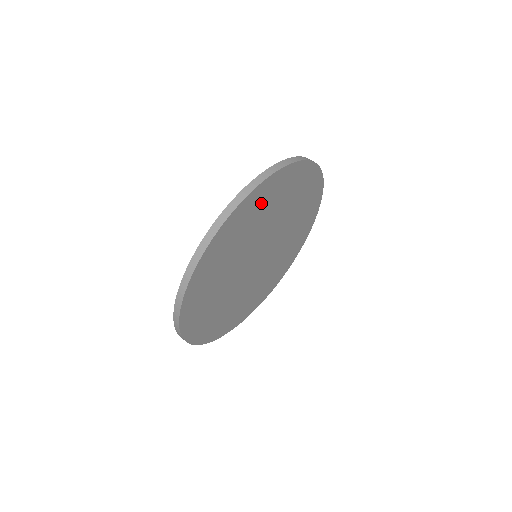
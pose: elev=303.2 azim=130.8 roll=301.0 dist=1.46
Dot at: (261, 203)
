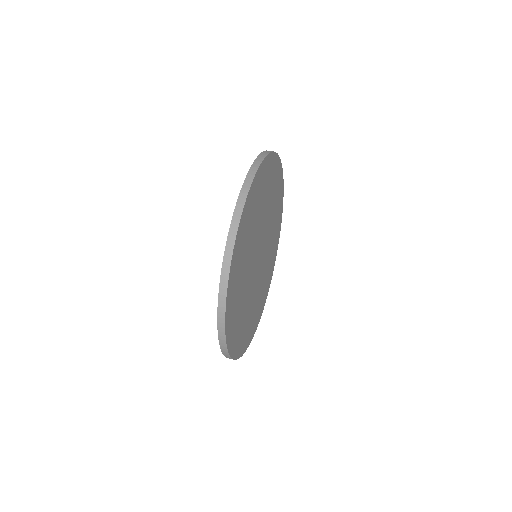
Dot at: (265, 182)
